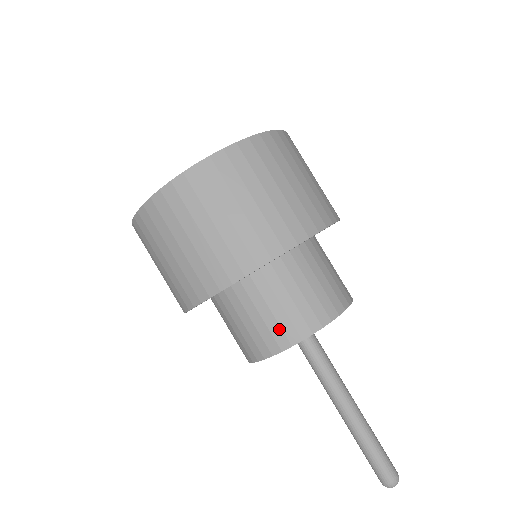
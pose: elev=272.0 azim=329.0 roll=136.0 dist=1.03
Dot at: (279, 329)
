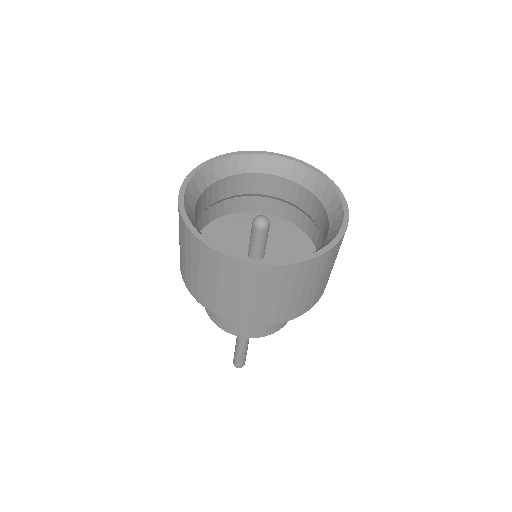
Dot at: (257, 330)
